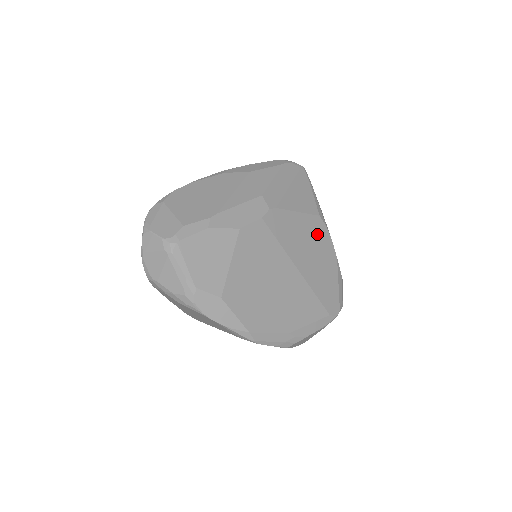
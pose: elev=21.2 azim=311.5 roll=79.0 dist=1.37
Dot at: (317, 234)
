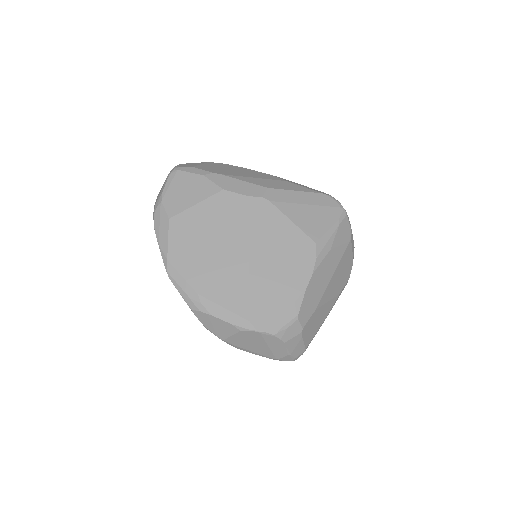
Dot at: (299, 253)
